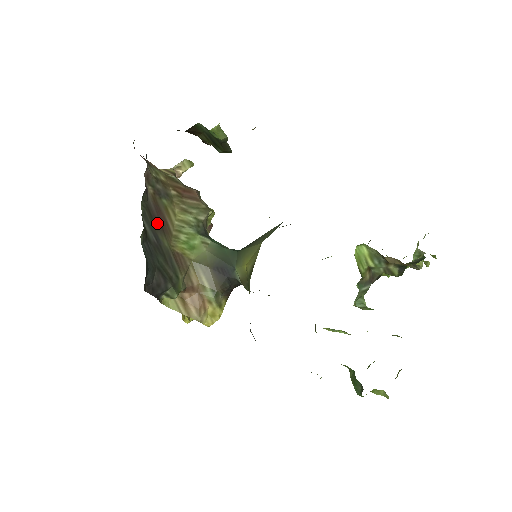
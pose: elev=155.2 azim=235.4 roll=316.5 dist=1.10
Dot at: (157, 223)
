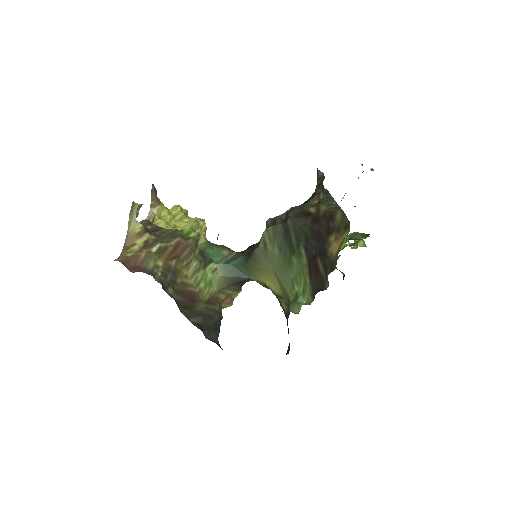
Dot at: (190, 304)
